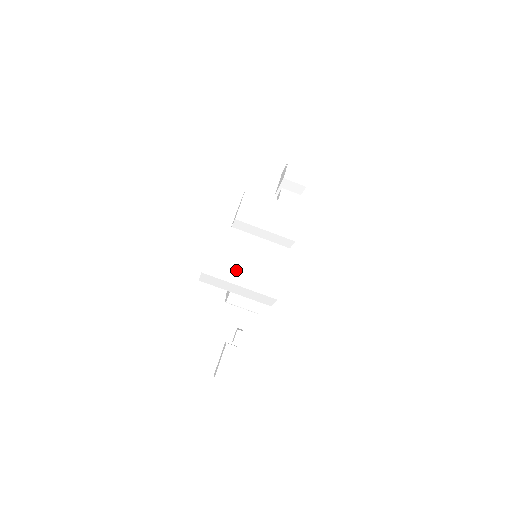
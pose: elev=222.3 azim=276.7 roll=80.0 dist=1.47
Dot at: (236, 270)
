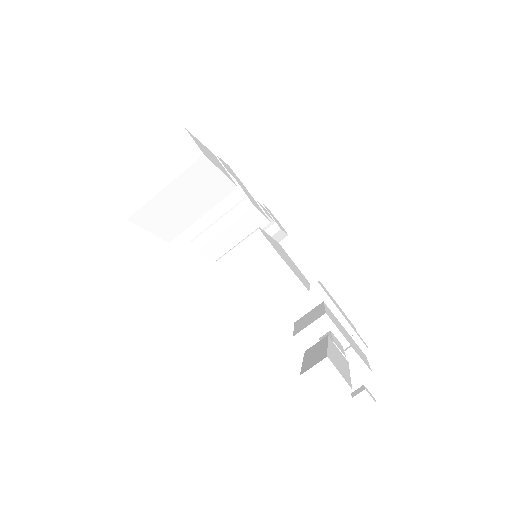
Dot at: occluded
